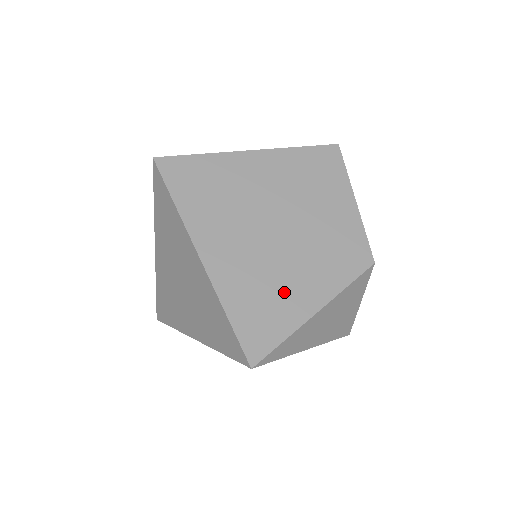
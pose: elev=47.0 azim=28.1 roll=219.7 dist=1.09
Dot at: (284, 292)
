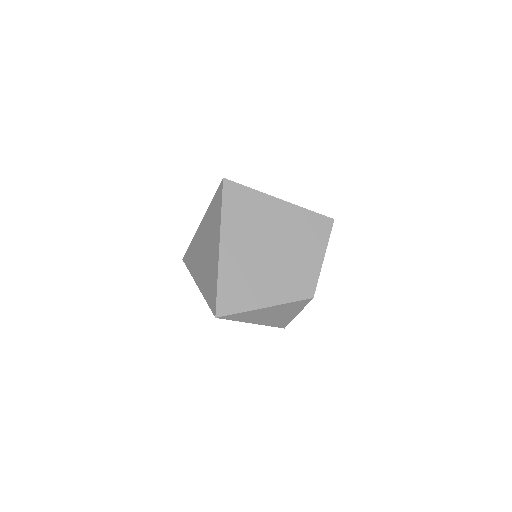
Dot at: (254, 288)
